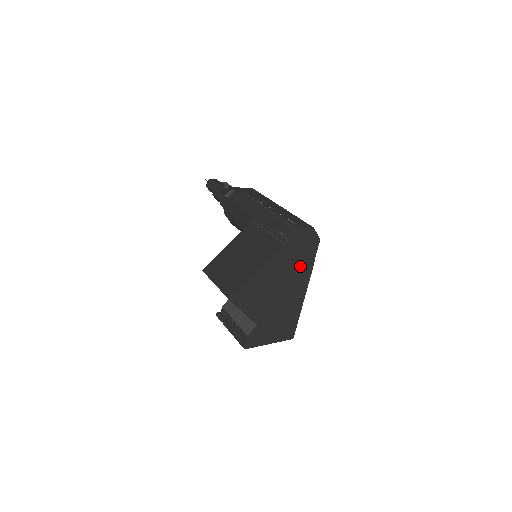
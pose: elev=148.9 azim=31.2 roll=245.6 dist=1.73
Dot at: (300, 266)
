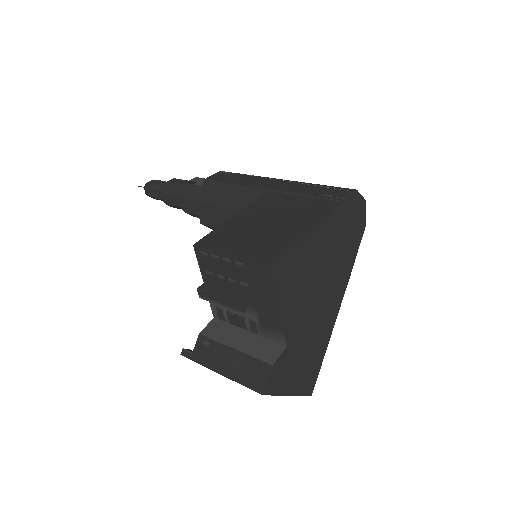
Dot at: (344, 257)
